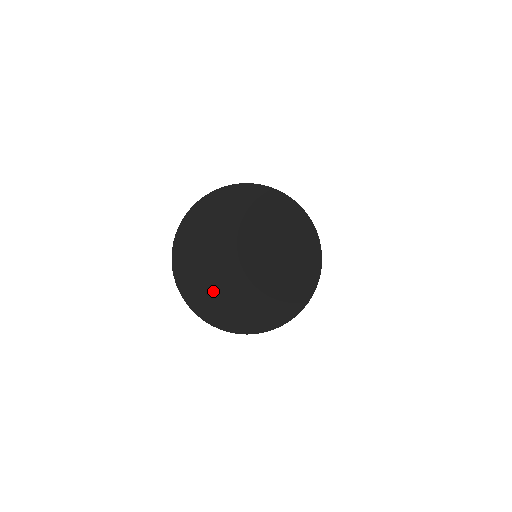
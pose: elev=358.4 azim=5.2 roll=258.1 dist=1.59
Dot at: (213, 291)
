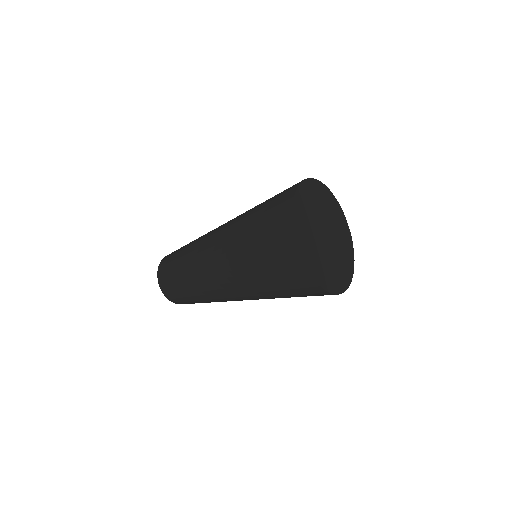
Dot at: (326, 268)
